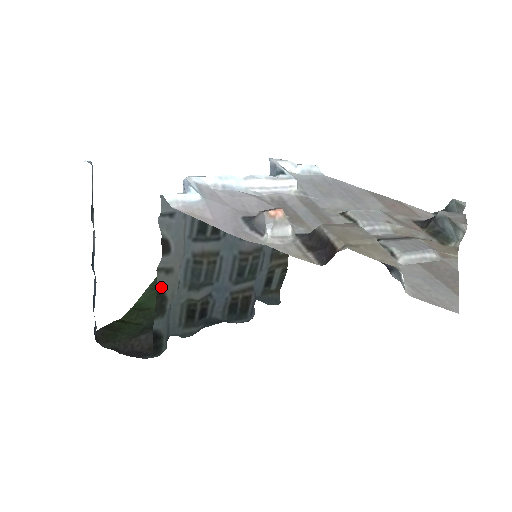
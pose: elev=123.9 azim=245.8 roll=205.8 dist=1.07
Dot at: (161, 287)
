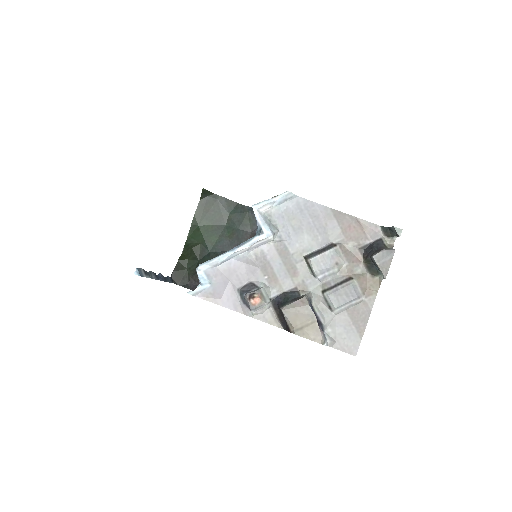
Dot at: occluded
